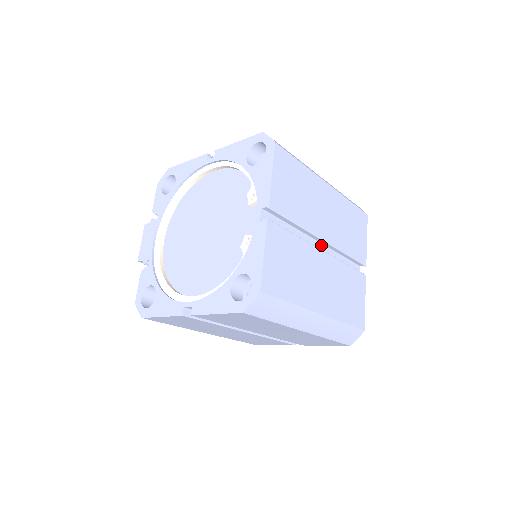
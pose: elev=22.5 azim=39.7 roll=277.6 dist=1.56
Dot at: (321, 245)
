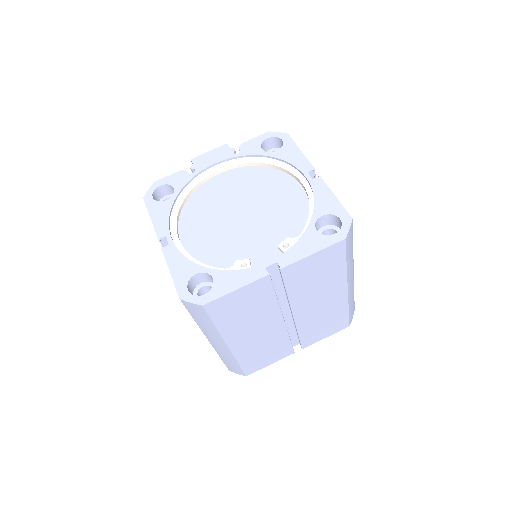
Dot at: (290, 313)
